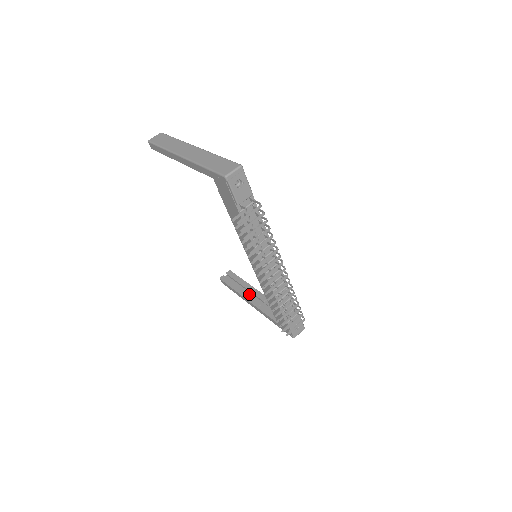
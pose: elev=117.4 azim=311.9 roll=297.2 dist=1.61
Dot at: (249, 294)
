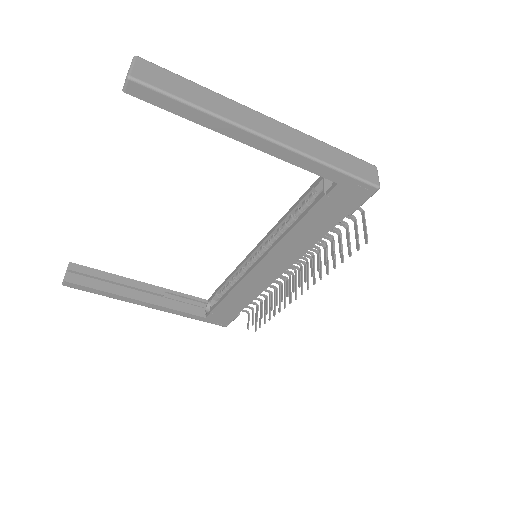
Dot at: (132, 291)
